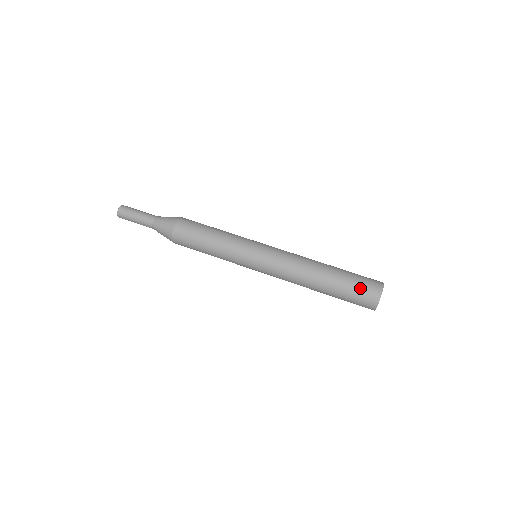
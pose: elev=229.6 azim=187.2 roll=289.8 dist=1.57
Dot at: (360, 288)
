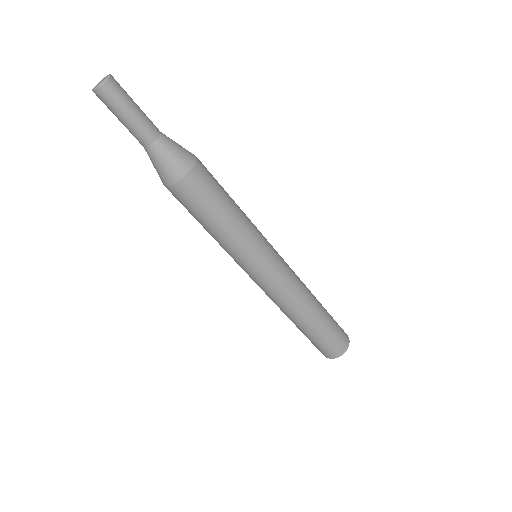
Dot at: (334, 340)
